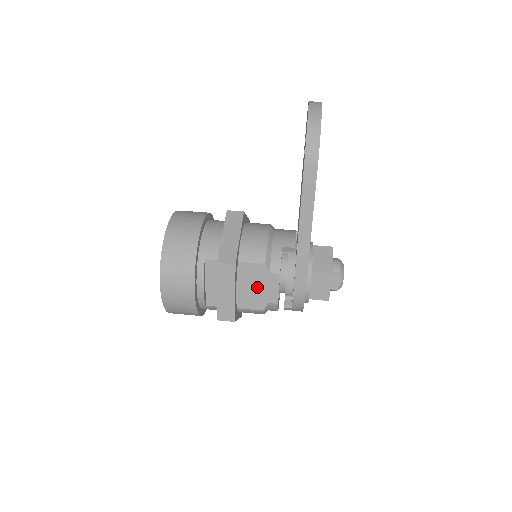
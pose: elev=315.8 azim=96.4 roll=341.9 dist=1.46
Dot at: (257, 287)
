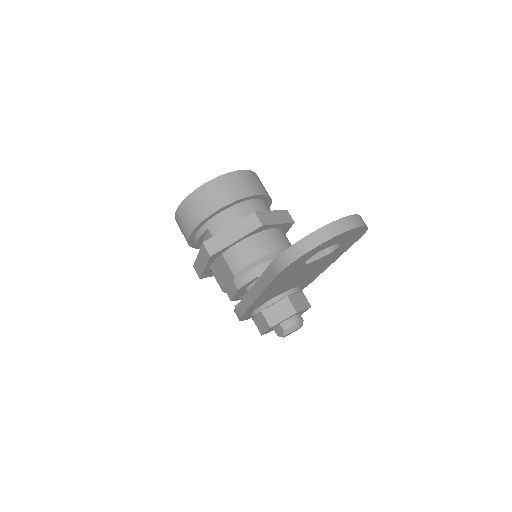
Dot at: (225, 278)
